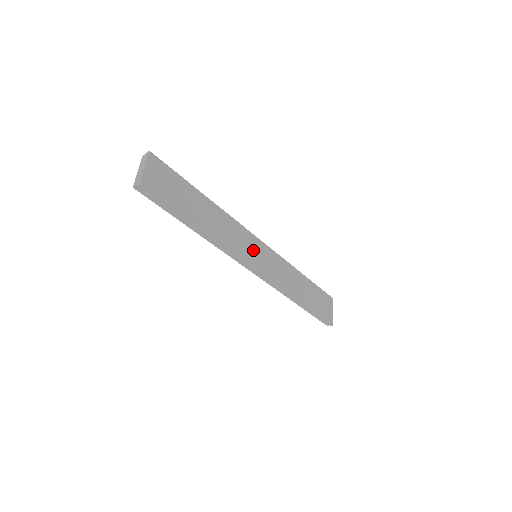
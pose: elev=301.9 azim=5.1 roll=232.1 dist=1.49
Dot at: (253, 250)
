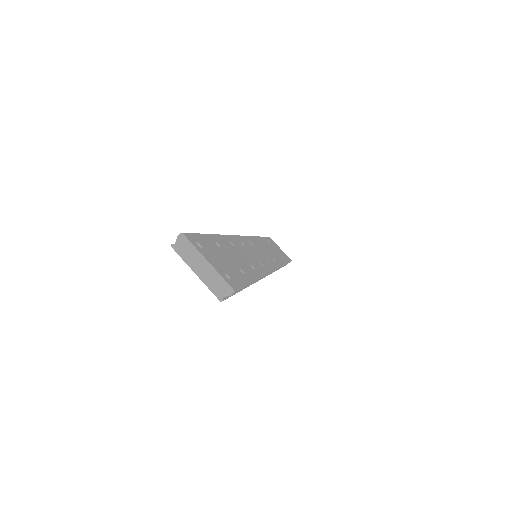
Dot at: (257, 253)
